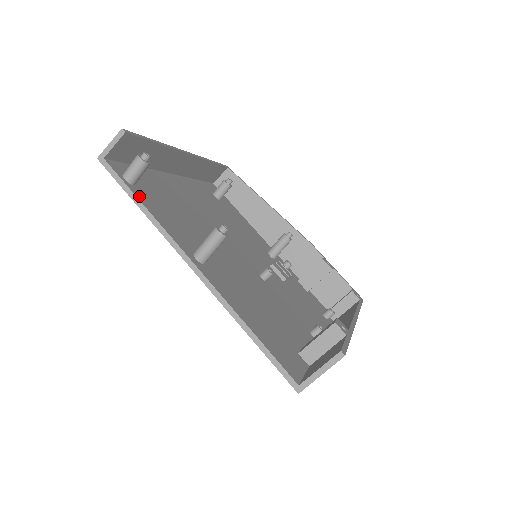
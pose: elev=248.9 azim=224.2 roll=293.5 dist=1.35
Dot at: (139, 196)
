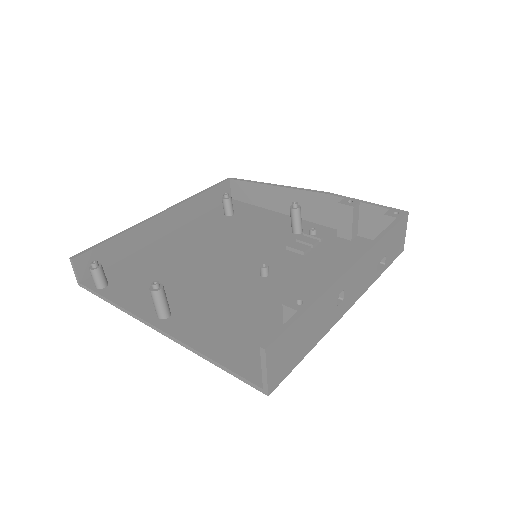
Dot at: (108, 295)
